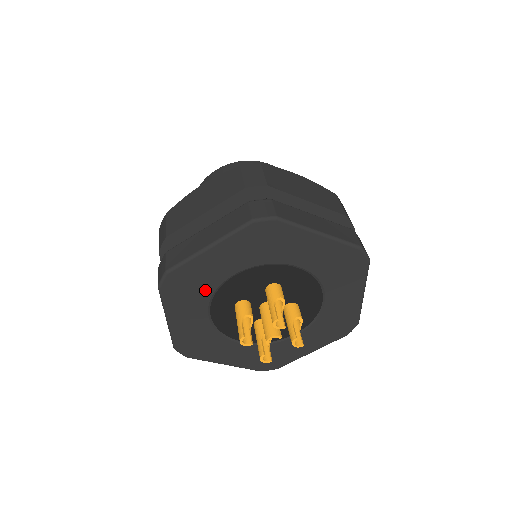
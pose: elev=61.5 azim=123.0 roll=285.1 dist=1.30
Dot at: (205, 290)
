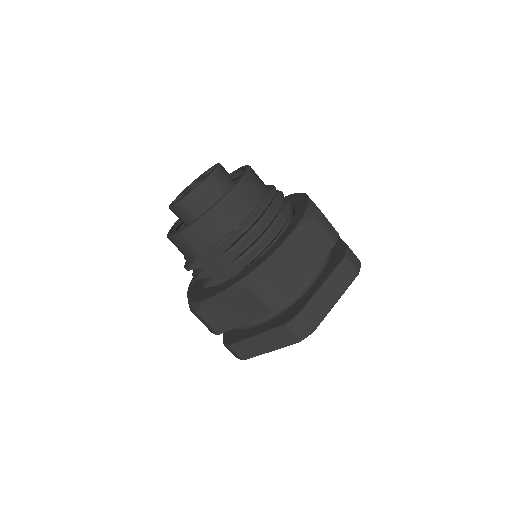
Dot at: occluded
